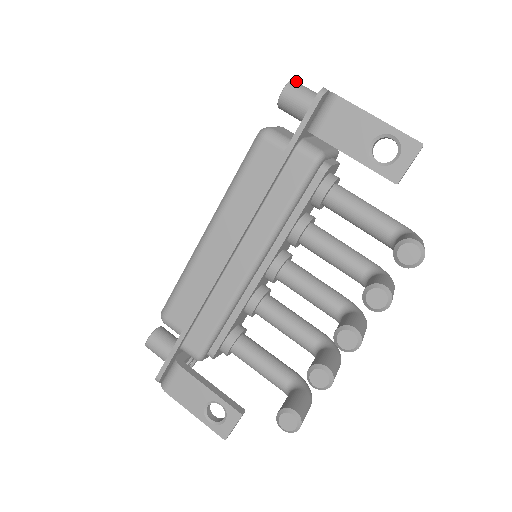
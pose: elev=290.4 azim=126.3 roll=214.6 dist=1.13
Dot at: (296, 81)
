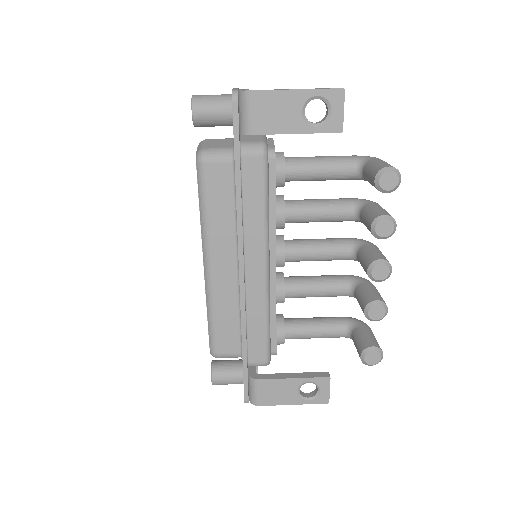
Dot at: (195, 95)
